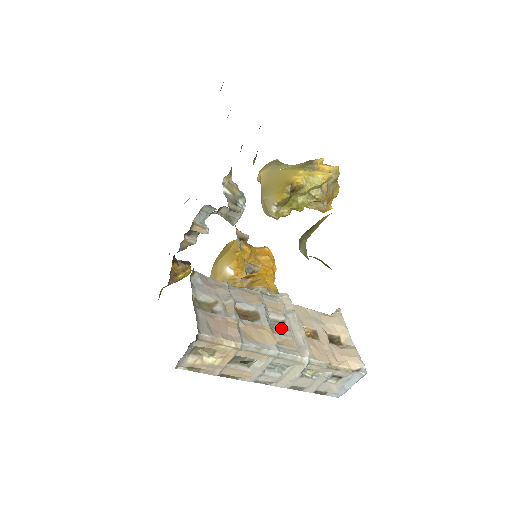
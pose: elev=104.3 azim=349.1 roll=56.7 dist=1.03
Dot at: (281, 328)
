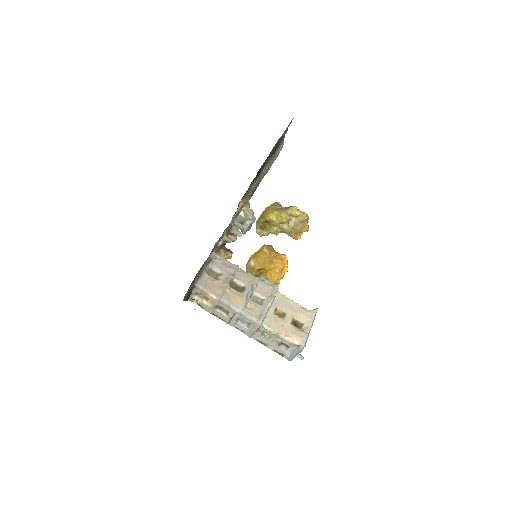
Dot at: (259, 302)
